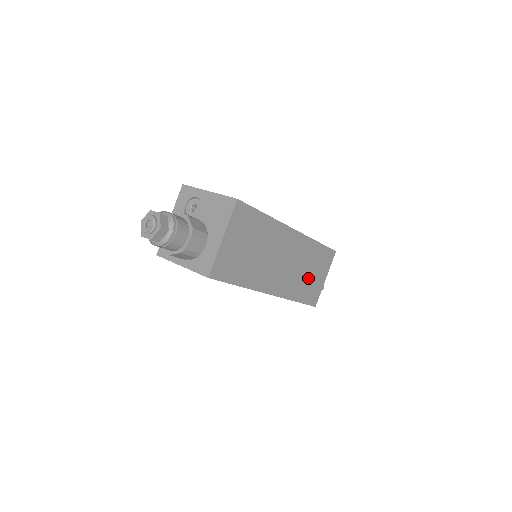
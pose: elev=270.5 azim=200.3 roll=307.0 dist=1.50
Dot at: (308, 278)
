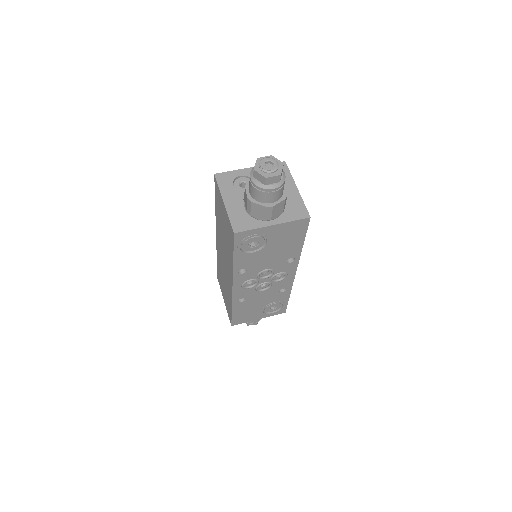
Dot at: occluded
